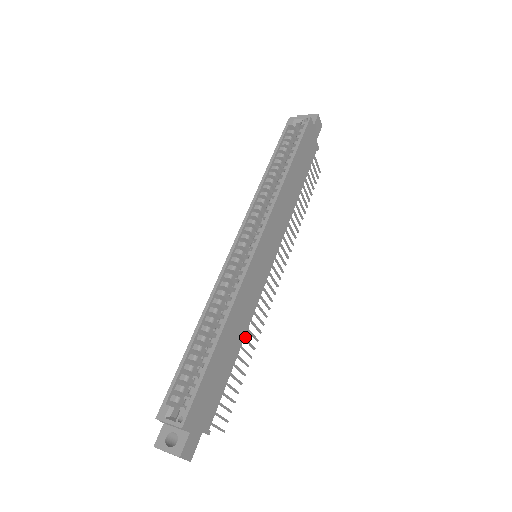
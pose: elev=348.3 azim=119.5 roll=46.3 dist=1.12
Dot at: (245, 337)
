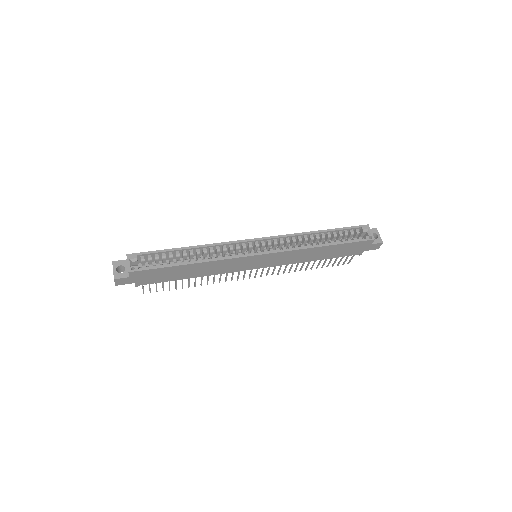
Dot at: occluded
